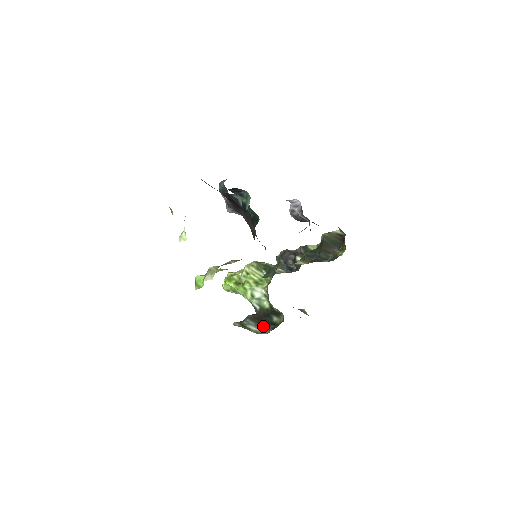
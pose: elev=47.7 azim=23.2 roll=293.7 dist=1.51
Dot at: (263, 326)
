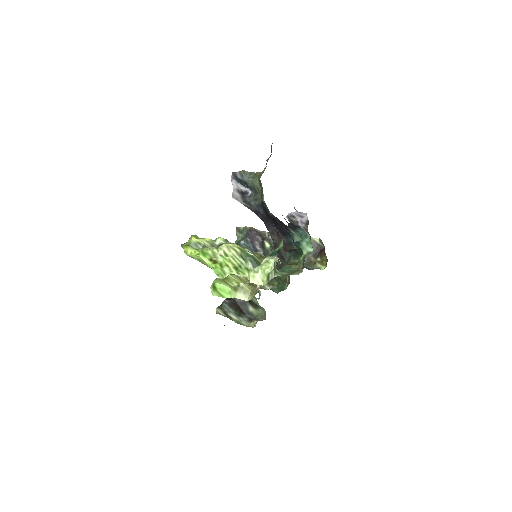
Dot at: (241, 315)
